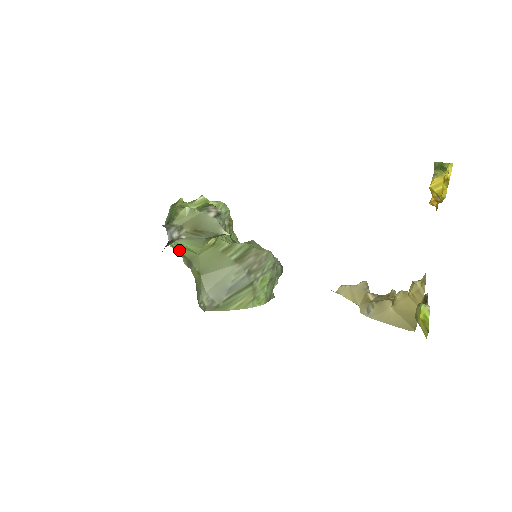
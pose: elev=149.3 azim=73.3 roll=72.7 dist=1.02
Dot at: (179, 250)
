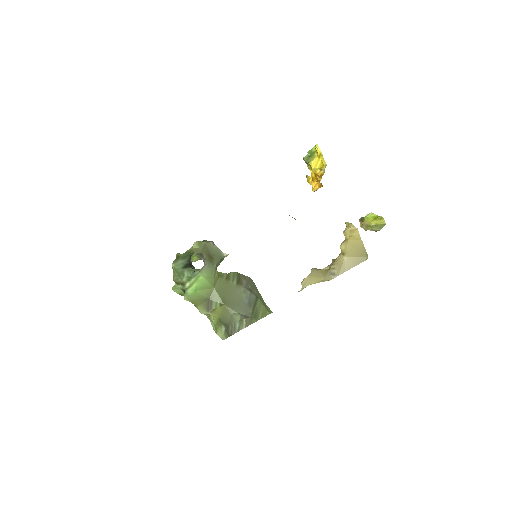
Dot at: (197, 294)
